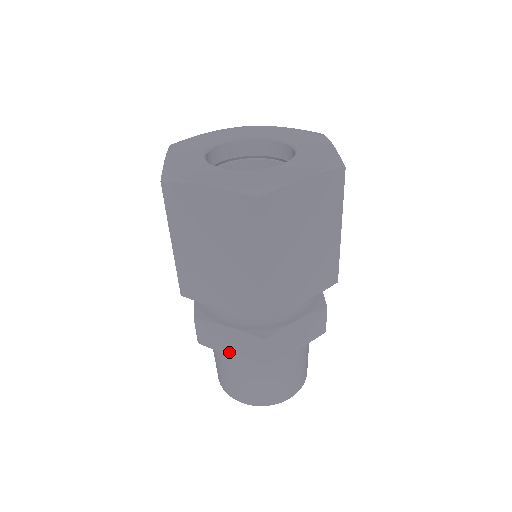
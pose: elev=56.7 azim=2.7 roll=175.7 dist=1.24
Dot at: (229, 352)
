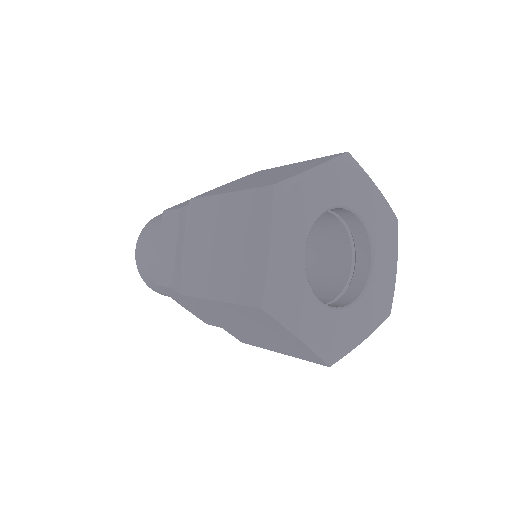
Dot at: occluded
